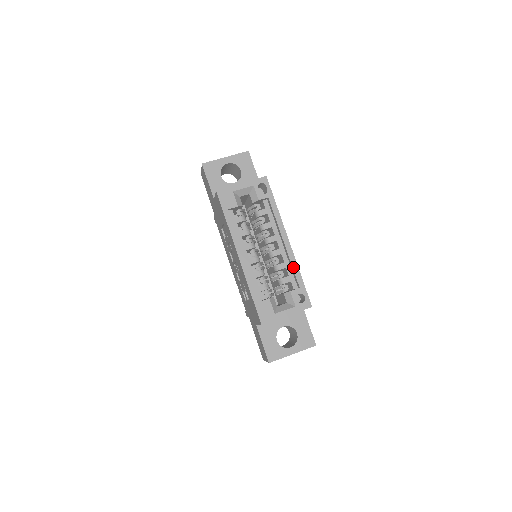
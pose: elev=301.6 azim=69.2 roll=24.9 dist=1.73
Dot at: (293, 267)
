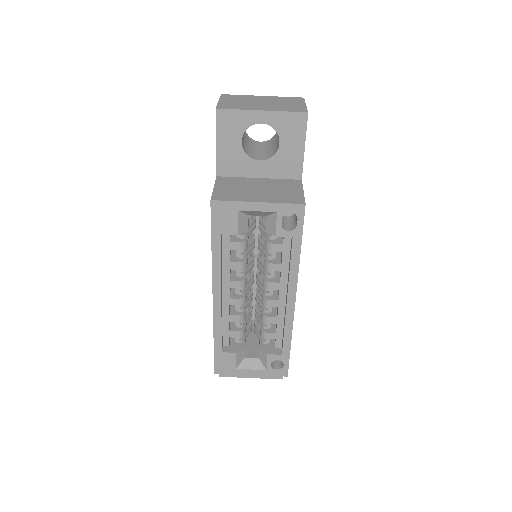
Dot at: (285, 332)
